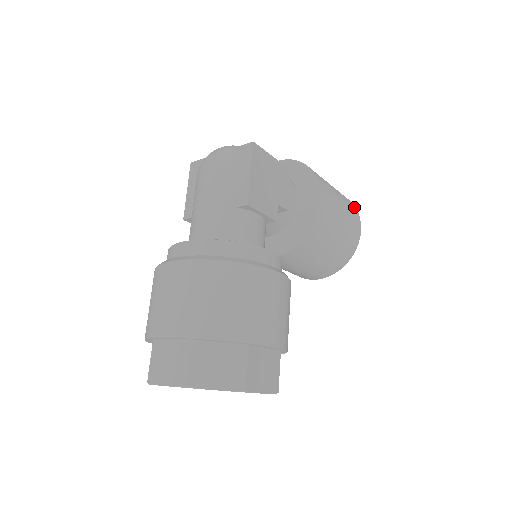
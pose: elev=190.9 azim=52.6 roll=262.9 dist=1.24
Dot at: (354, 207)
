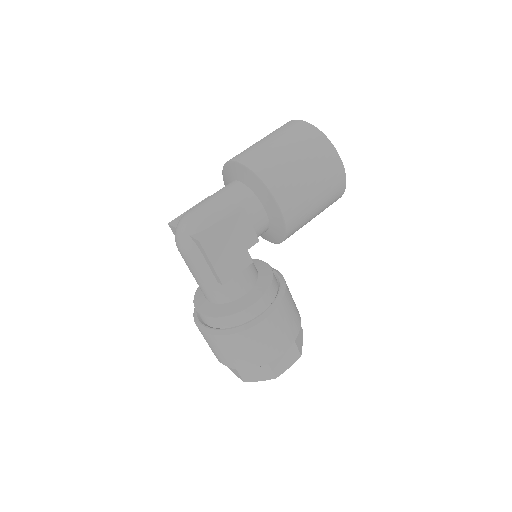
Dot at: (331, 150)
